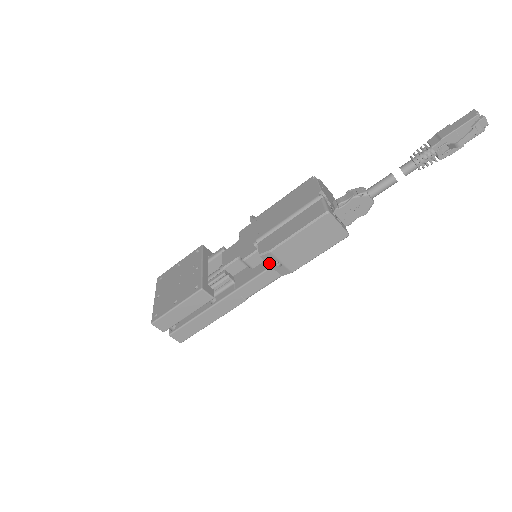
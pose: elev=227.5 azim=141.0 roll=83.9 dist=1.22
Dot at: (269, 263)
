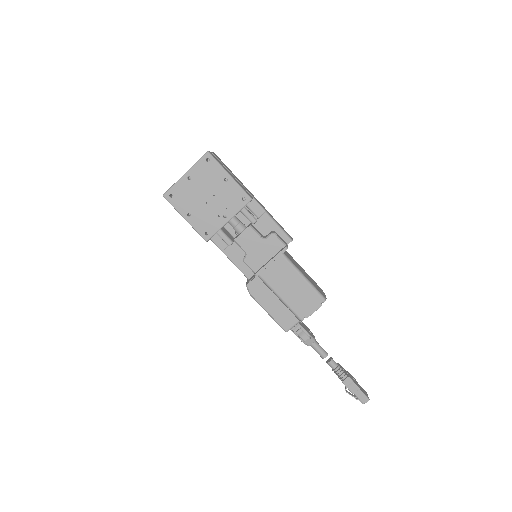
Dot at: occluded
